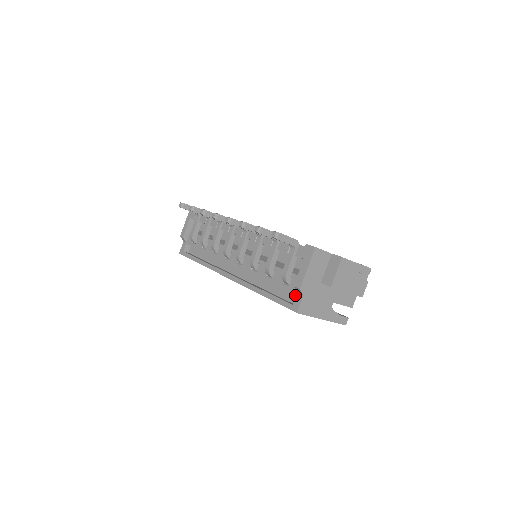
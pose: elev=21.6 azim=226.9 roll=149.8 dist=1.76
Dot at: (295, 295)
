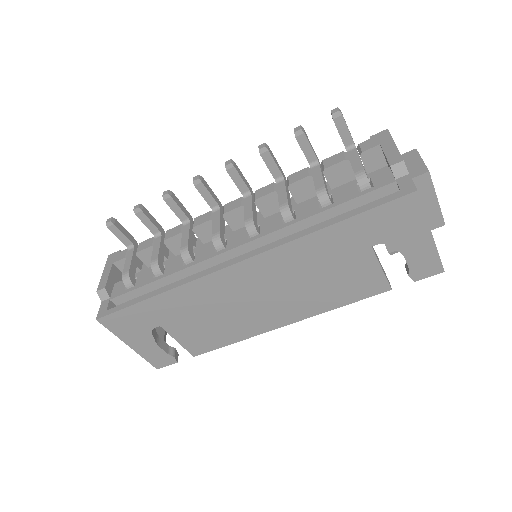
Dot at: occluded
